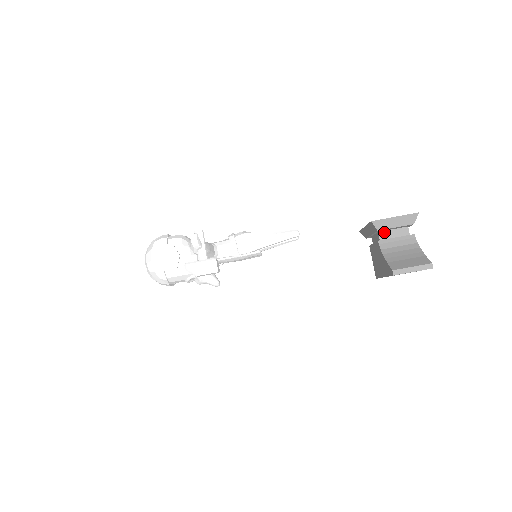
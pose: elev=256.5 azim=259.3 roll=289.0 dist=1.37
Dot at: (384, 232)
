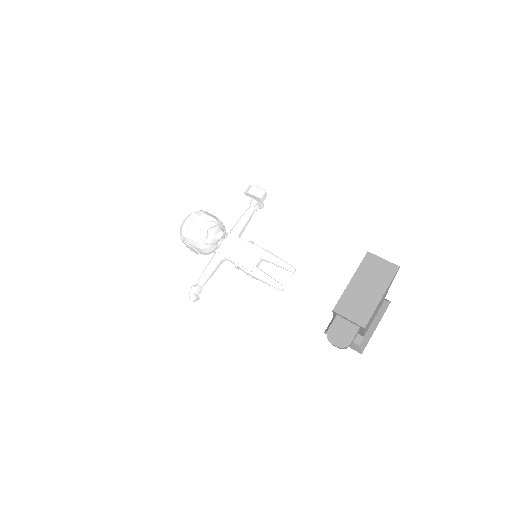
Dot at: occluded
